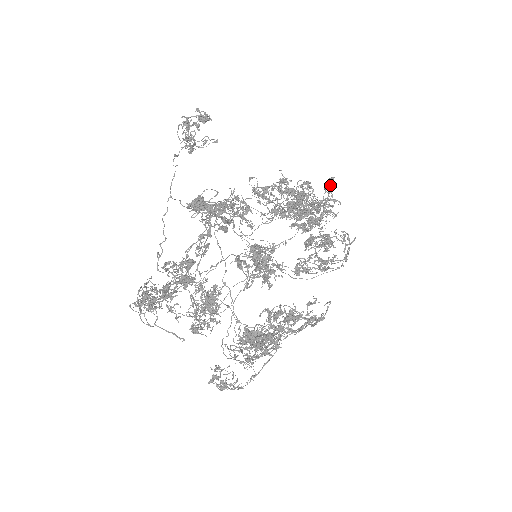
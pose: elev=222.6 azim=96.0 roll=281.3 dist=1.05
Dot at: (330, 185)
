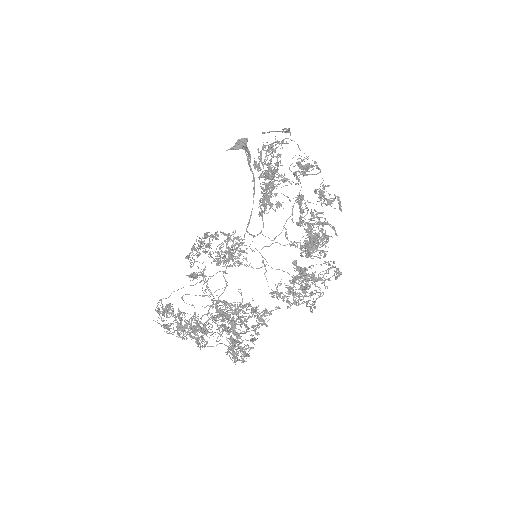
Dot at: (336, 273)
